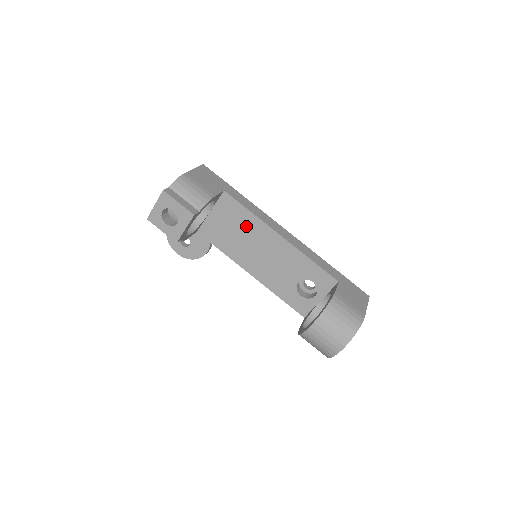
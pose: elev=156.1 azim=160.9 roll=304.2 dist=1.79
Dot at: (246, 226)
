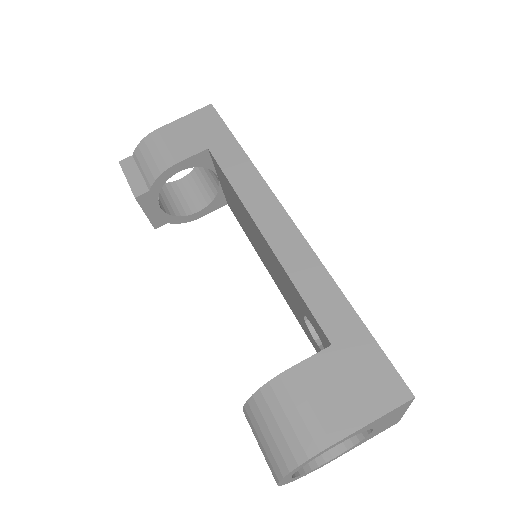
Dot at: (239, 206)
